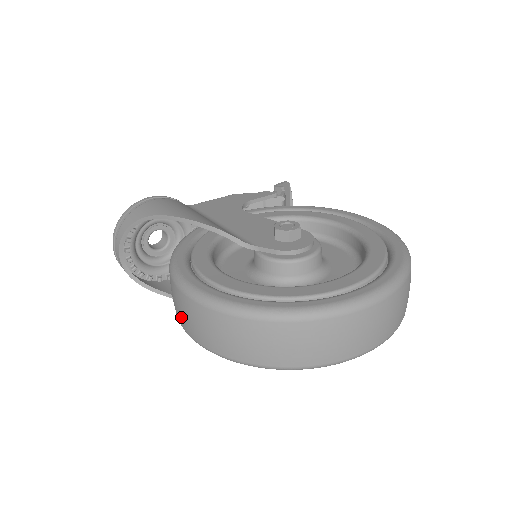
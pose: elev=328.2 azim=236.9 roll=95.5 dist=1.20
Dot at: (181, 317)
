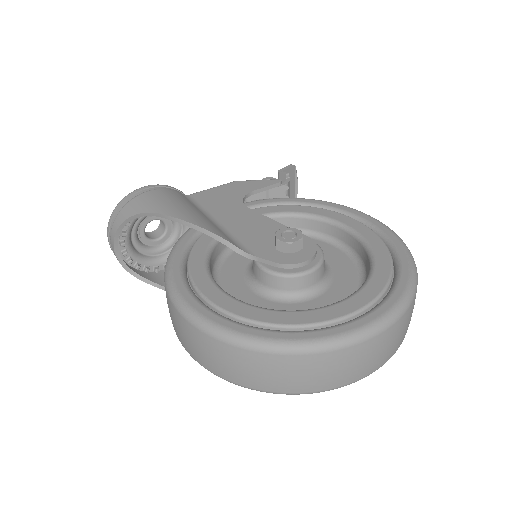
Dot at: (176, 329)
